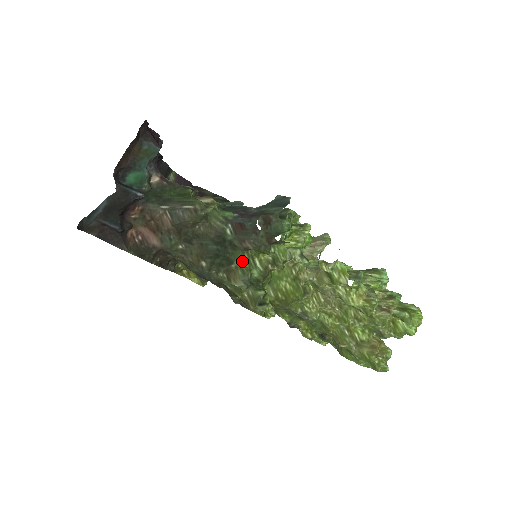
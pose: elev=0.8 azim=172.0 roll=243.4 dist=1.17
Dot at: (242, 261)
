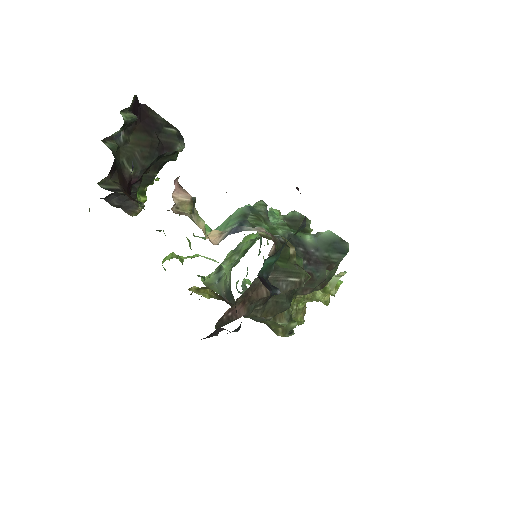
Dot at: occluded
